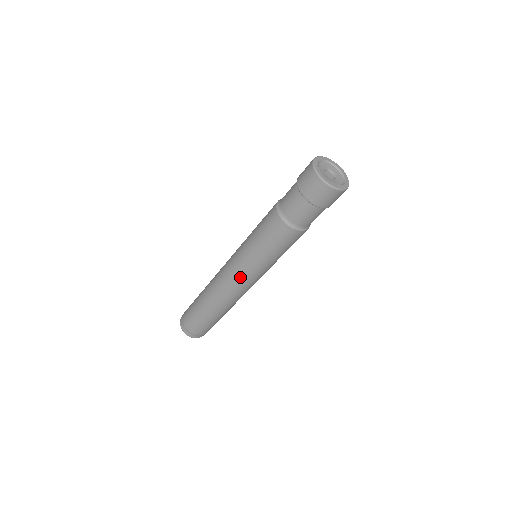
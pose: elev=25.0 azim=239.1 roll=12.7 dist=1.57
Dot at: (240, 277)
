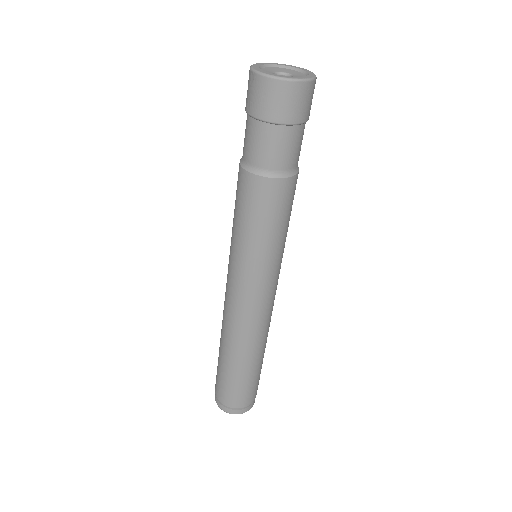
Dot at: (238, 289)
